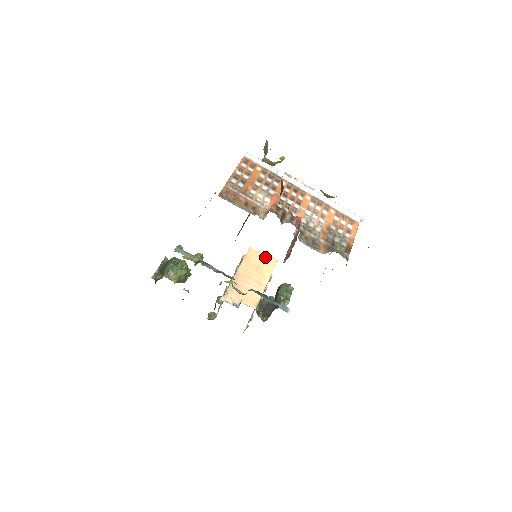
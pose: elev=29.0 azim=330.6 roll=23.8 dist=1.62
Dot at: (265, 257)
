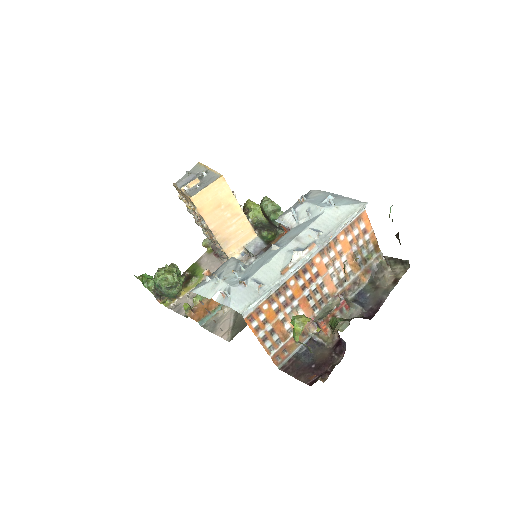
Dot at: (211, 189)
